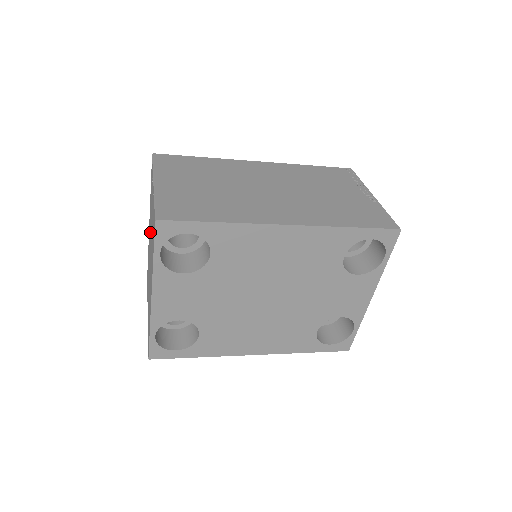
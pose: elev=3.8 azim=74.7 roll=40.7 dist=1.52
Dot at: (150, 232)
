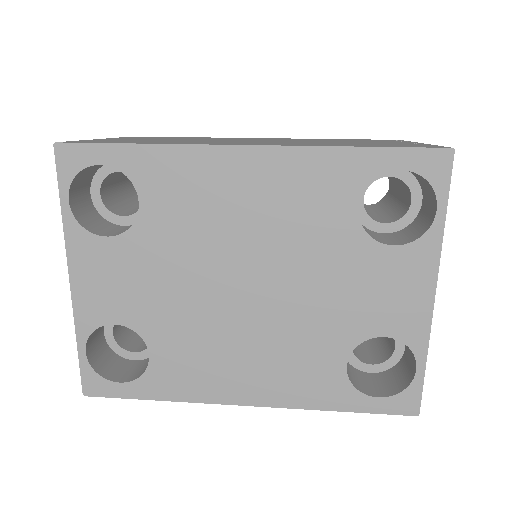
Dot at: occluded
